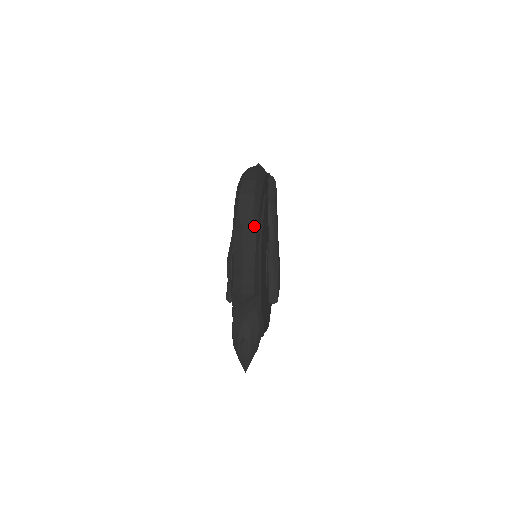
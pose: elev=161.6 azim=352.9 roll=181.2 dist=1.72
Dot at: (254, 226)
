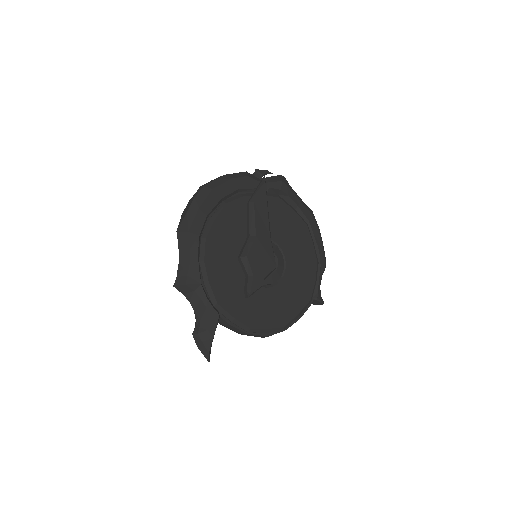
Dot at: (187, 225)
